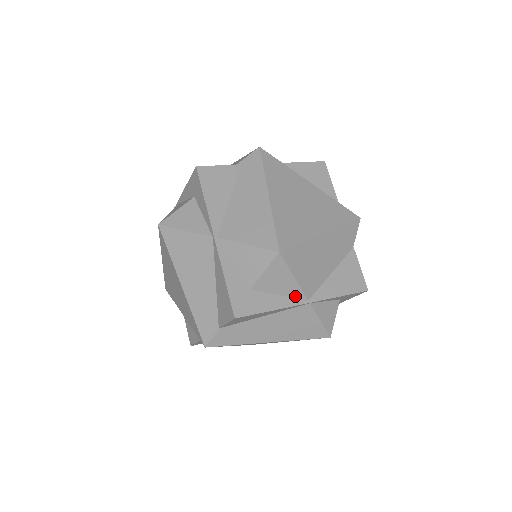
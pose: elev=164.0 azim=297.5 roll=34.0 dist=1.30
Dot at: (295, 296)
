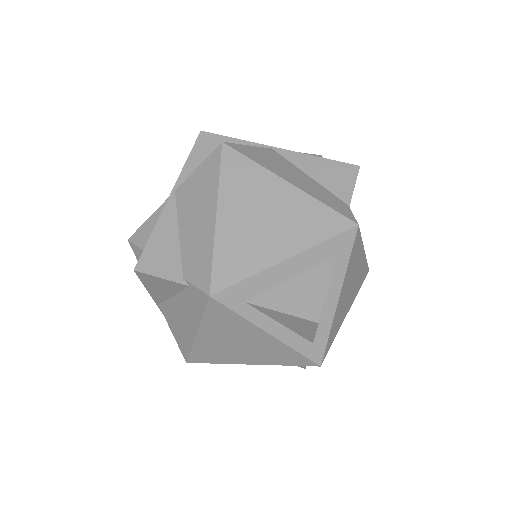
Dot at: occluded
